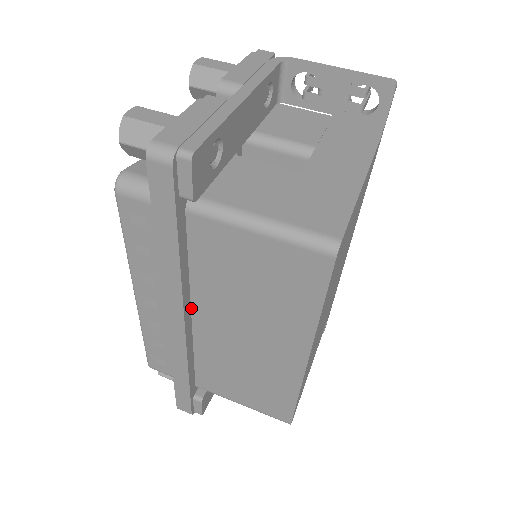
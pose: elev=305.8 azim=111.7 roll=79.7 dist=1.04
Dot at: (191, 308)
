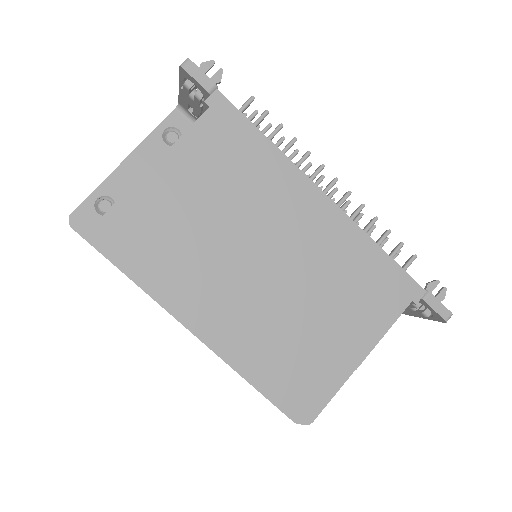
Dot at: occluded
